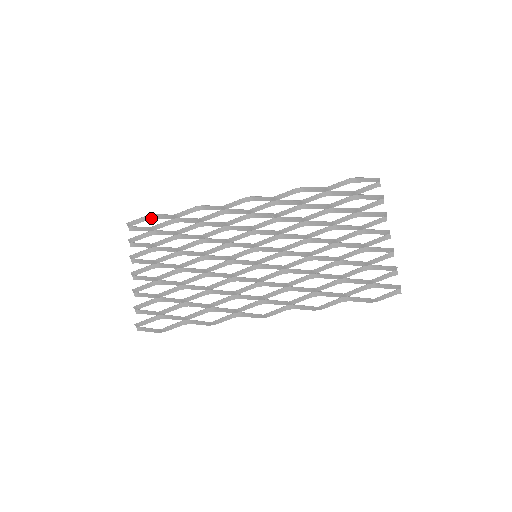
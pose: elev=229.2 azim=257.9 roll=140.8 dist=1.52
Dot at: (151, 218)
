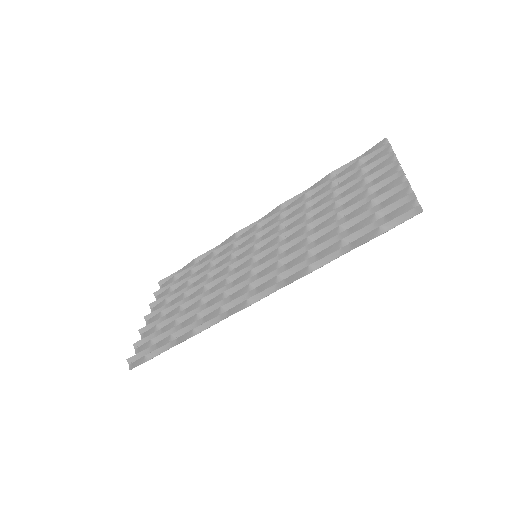
Dot at: occluded
